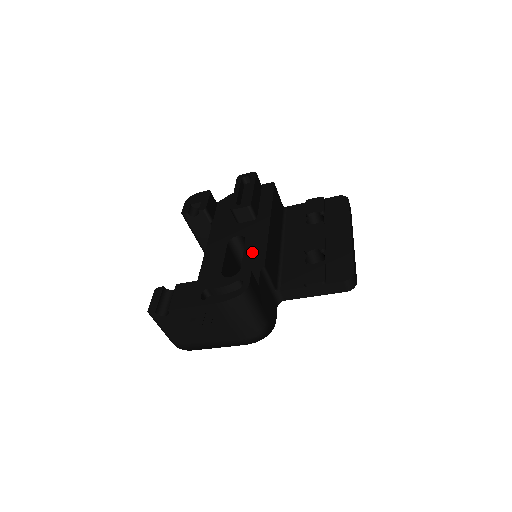
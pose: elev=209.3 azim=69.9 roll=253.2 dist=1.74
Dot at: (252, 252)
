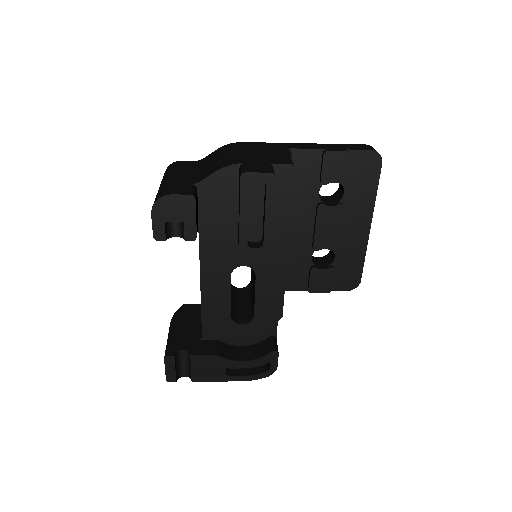
Dot at: (266, 297)
